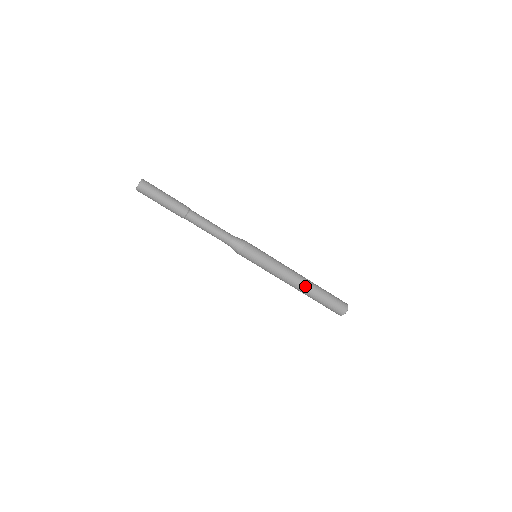
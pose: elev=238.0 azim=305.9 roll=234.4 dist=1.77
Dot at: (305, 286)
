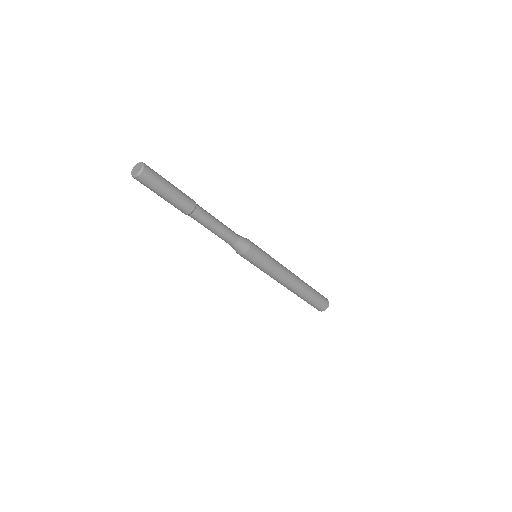
Dot at: (294, 290)
